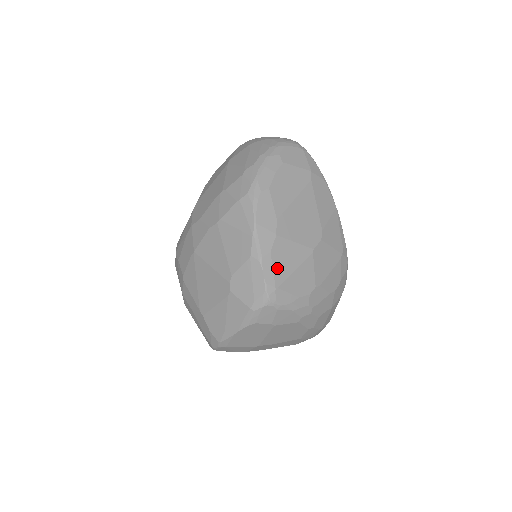
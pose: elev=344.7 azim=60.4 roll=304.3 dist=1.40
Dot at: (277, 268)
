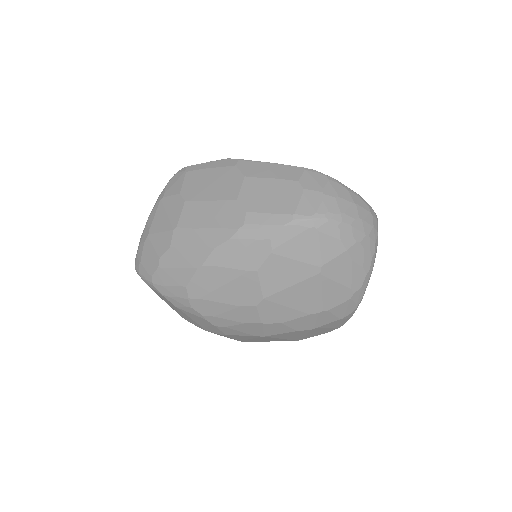
Dot at: occluded
